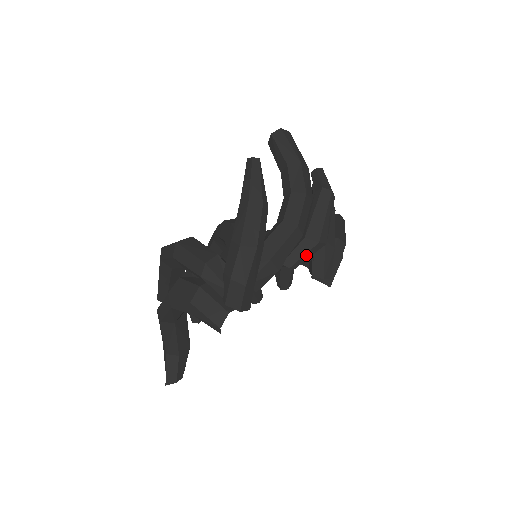
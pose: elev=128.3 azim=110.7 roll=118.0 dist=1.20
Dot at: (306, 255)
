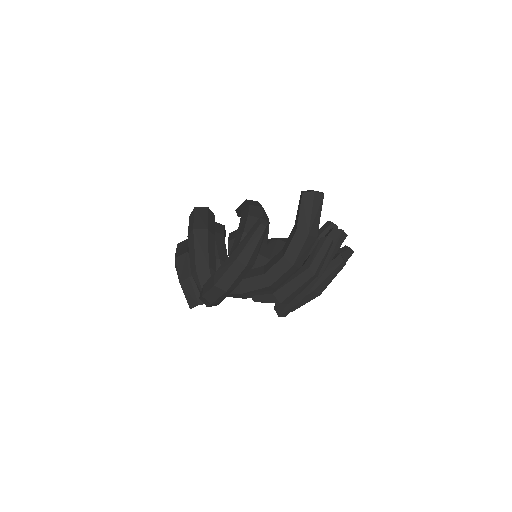
Dot at: occluded
